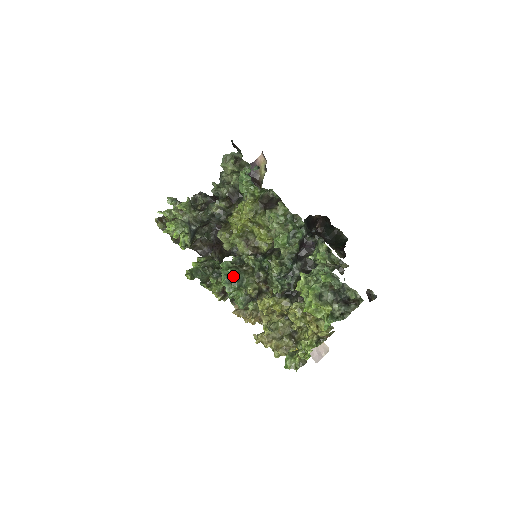
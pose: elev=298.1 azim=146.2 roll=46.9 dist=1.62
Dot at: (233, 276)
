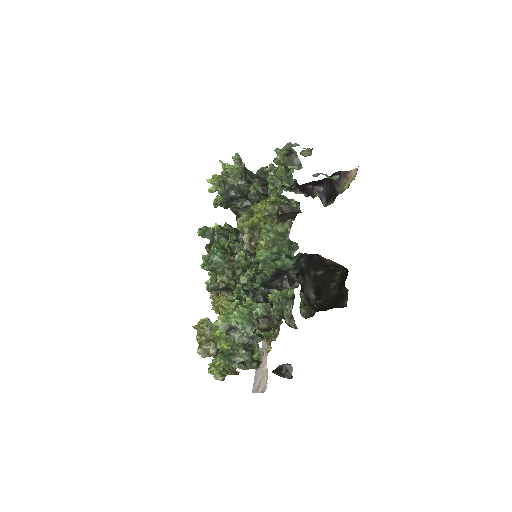
Dot at: (212, 256)
